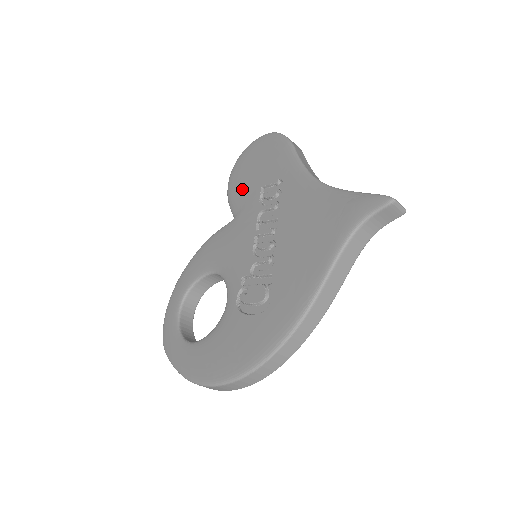
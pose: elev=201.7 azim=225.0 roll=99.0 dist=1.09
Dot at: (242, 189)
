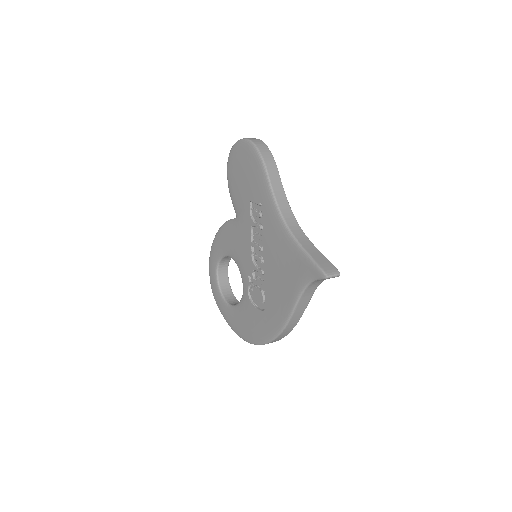
Dot at: (237, 192)
